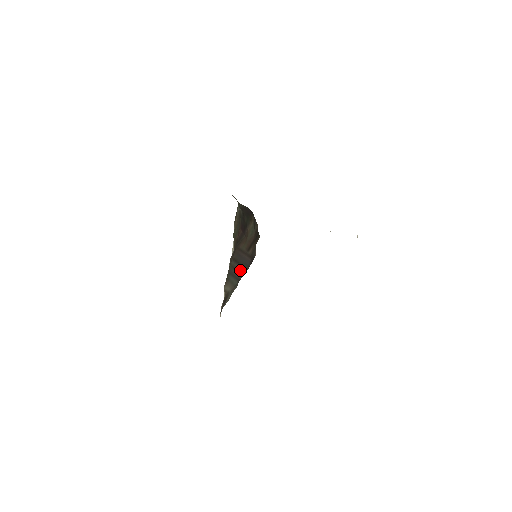
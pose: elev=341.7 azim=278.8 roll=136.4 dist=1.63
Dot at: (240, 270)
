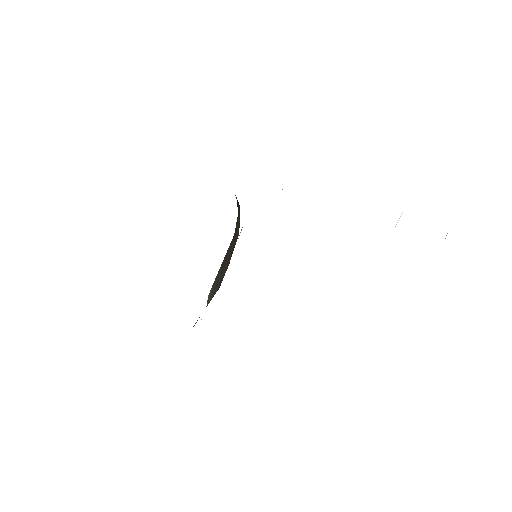
Dot at: (217, 282)
